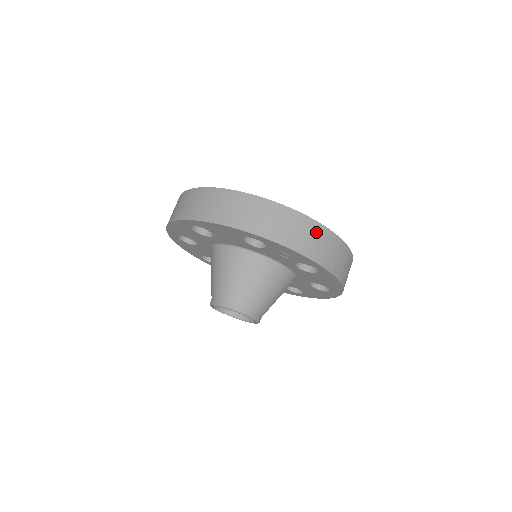
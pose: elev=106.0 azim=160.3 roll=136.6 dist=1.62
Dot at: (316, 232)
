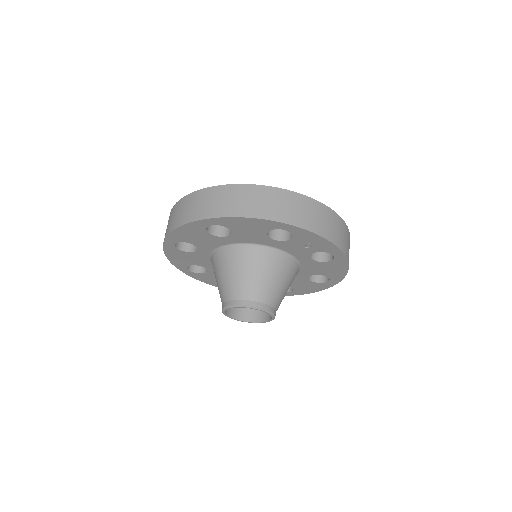
Dot at: (334, 220)
